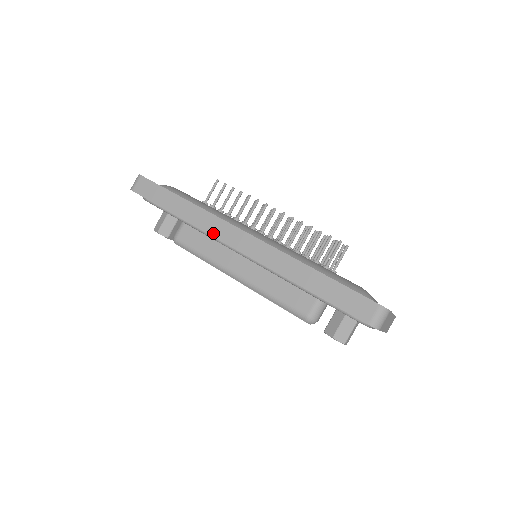
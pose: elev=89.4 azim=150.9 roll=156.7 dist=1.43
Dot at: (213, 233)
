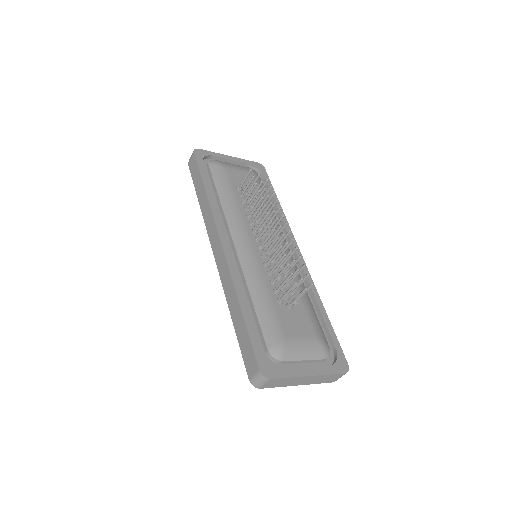
Dot at: (208, 230)
